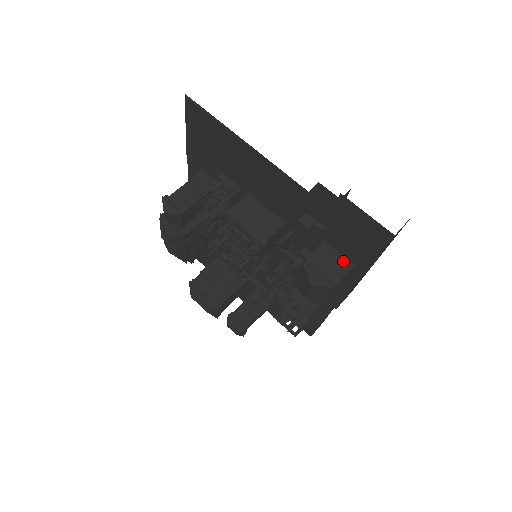
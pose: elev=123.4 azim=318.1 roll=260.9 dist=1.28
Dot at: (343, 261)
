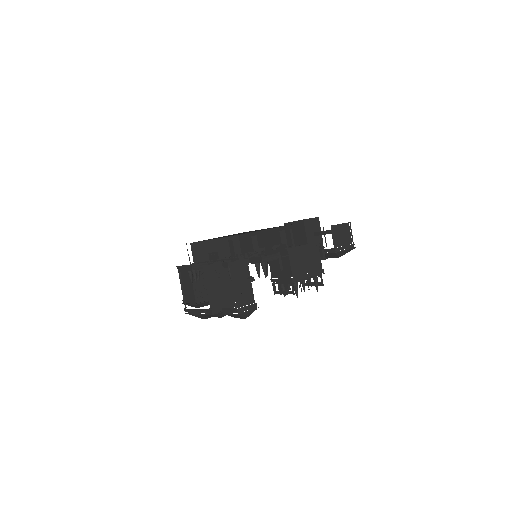
Dot at: (344, 226)
